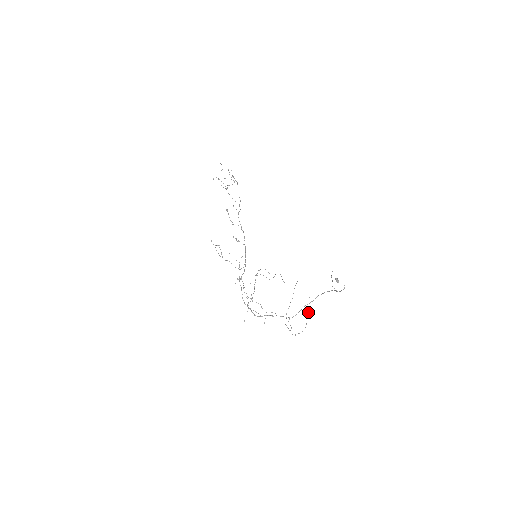
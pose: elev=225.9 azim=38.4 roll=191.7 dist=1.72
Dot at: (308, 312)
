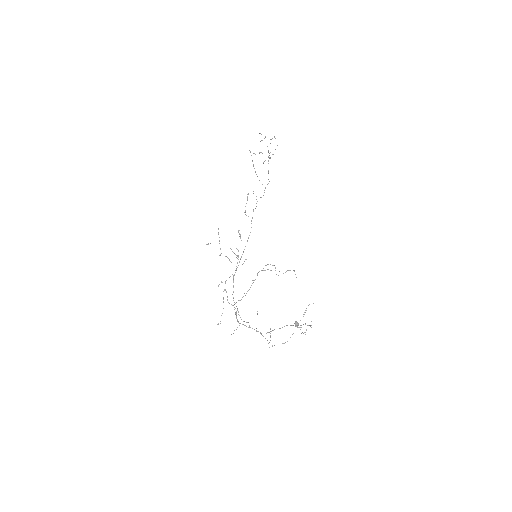
Dot at: occluded
